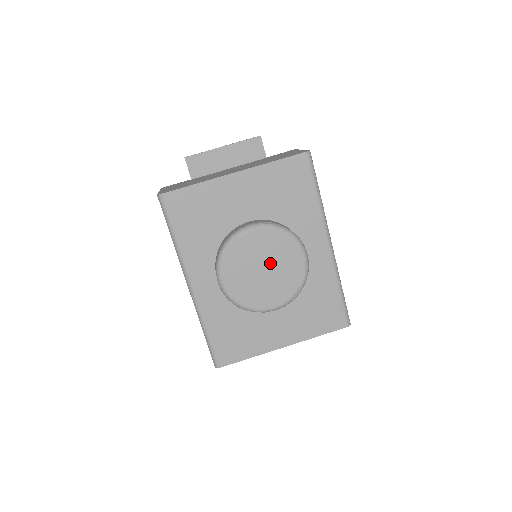
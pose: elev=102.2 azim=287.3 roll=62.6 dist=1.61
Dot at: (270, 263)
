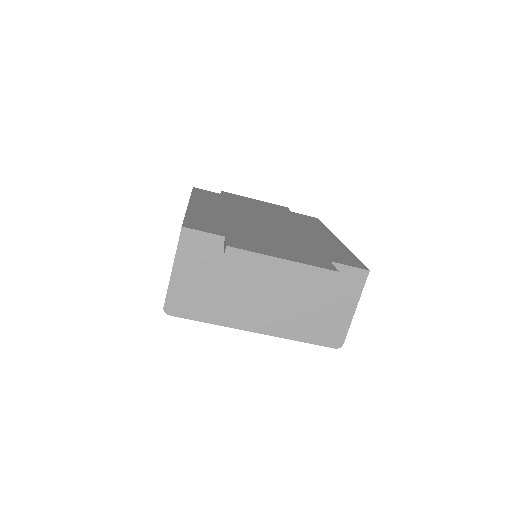
Dot at: occluded
